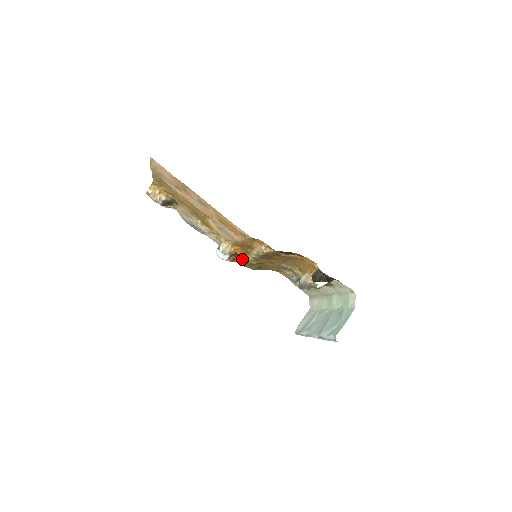
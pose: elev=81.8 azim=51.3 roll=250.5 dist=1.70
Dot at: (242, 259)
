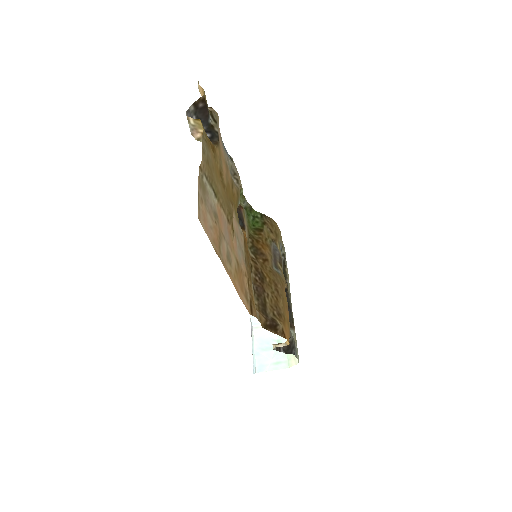
Dot at: (246, 226)
